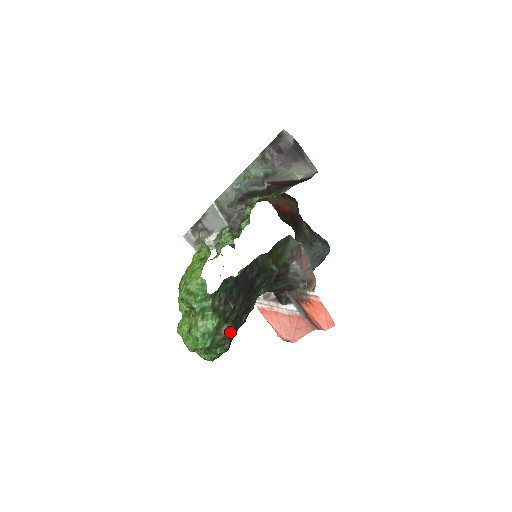
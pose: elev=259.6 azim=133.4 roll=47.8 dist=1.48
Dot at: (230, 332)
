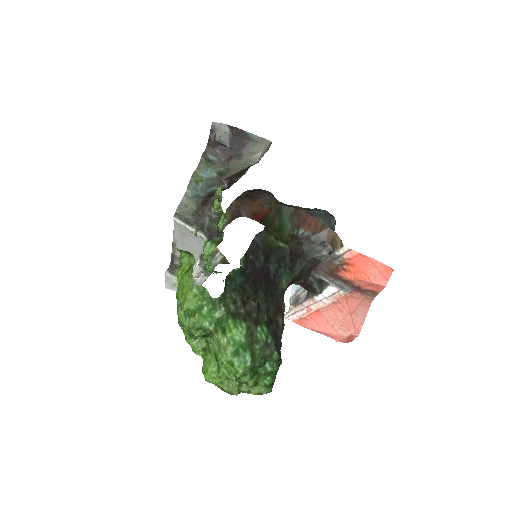
Dot at: (269, 334)
